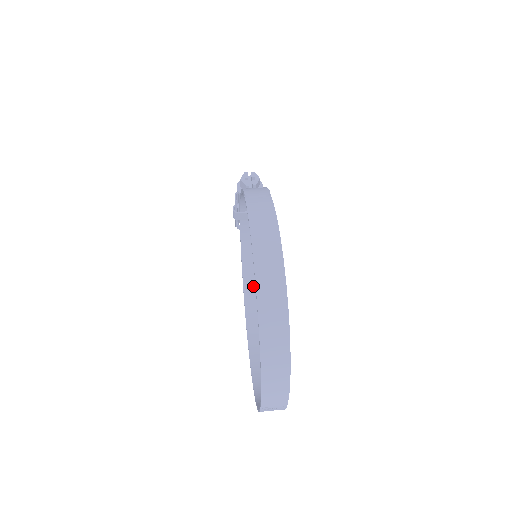
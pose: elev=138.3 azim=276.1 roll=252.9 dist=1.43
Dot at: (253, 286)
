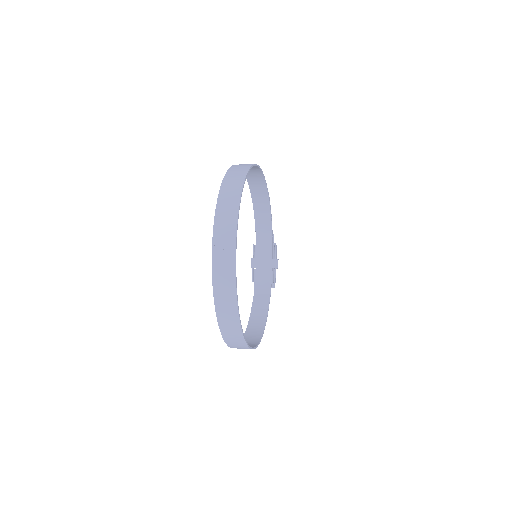
Dot at: (256, 328)
